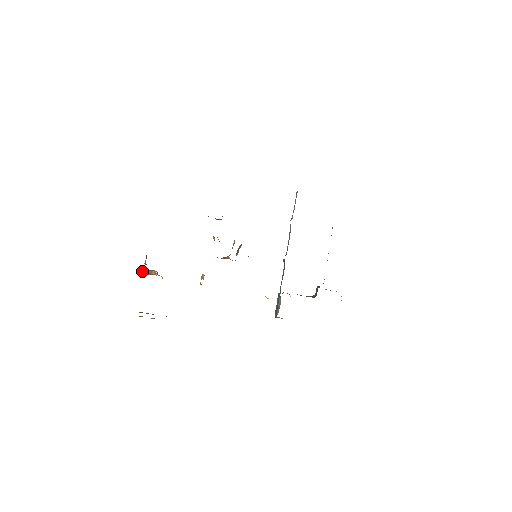
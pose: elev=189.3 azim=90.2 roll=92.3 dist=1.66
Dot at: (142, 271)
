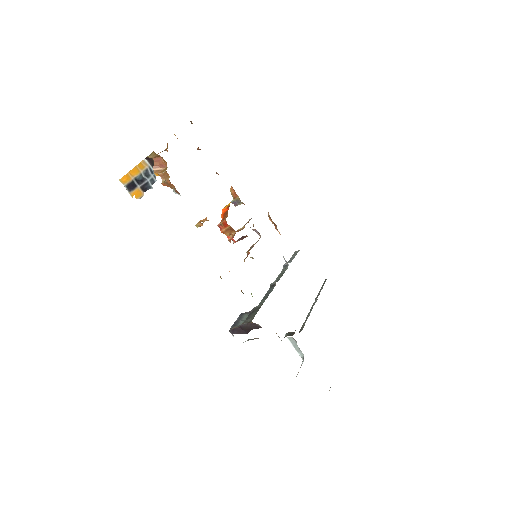
Dot at: occluded
